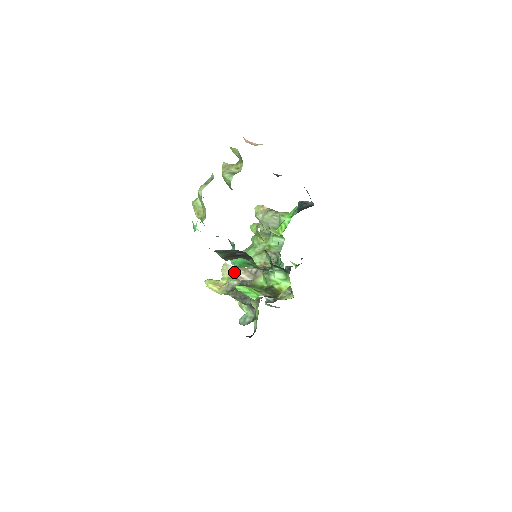
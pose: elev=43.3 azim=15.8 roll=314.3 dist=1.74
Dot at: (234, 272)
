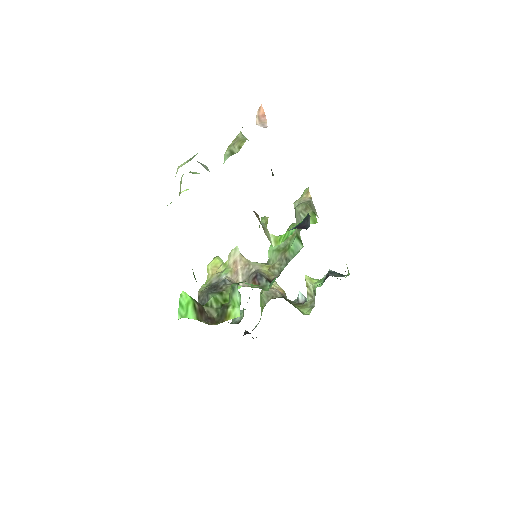
Dot at: (236, 262)
